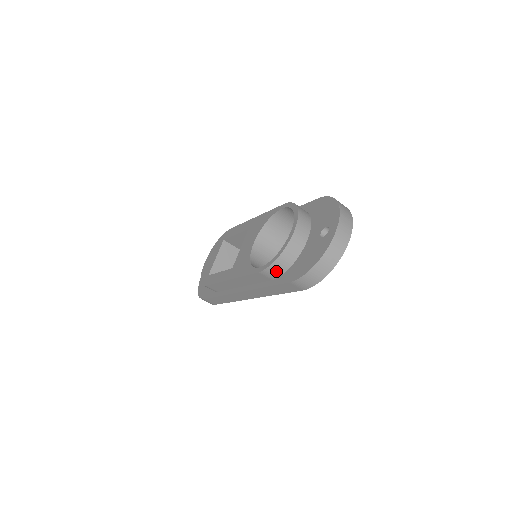
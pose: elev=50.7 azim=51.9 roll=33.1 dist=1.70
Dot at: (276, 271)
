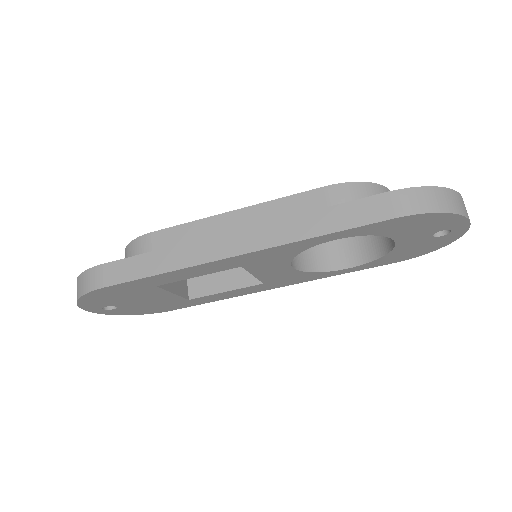
Dot at: (355, 196)
